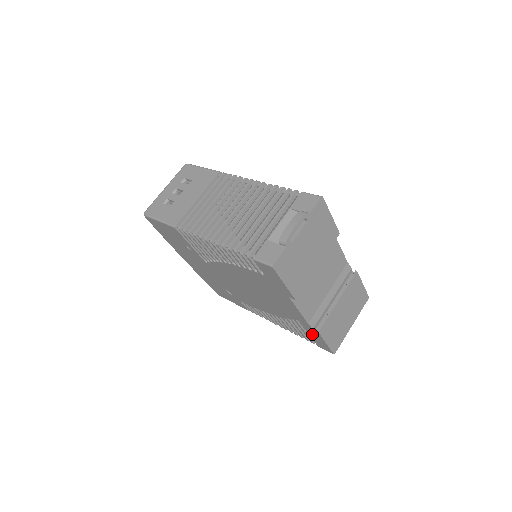
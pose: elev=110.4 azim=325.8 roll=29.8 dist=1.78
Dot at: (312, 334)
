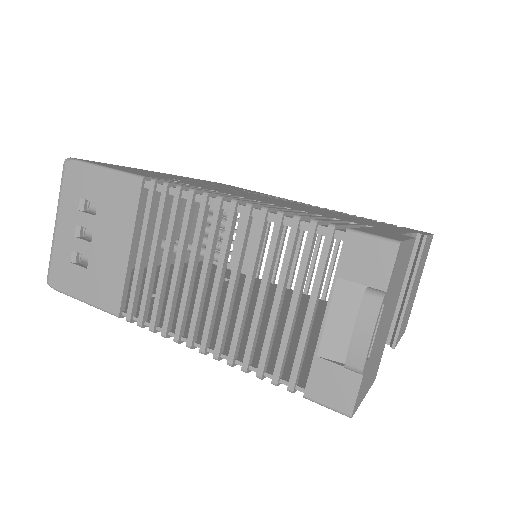
Dot at: occluded
